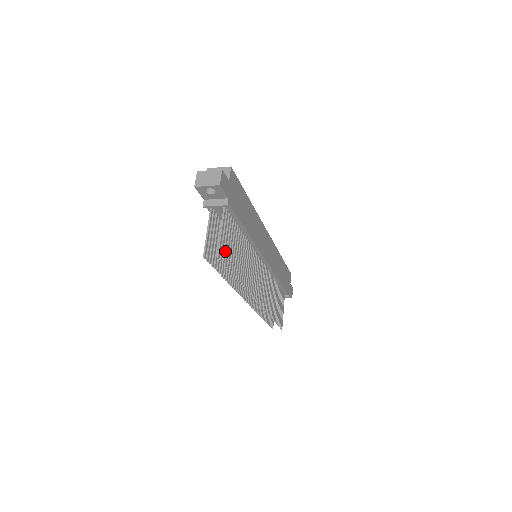
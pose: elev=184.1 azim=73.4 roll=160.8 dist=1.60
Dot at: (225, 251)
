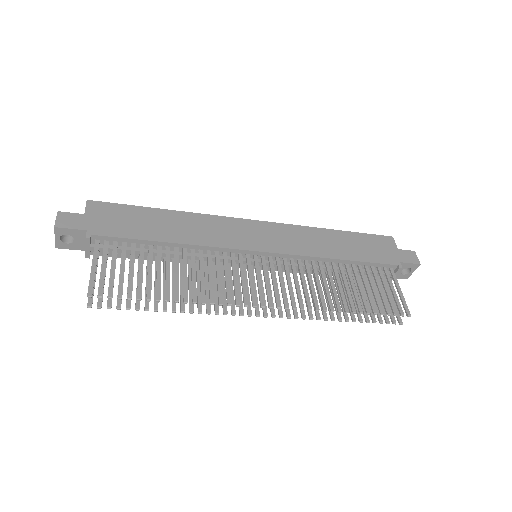
Dot at: (111, 284)
